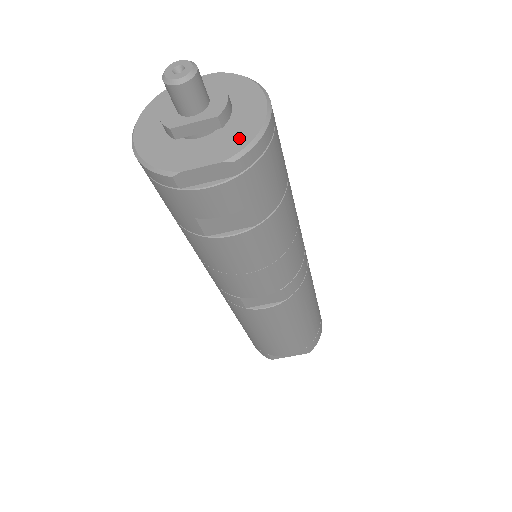
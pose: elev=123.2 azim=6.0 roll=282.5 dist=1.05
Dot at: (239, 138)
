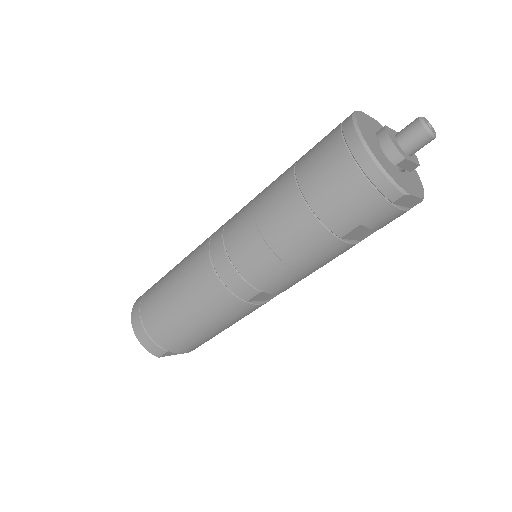
Dot at: (418, 185)
